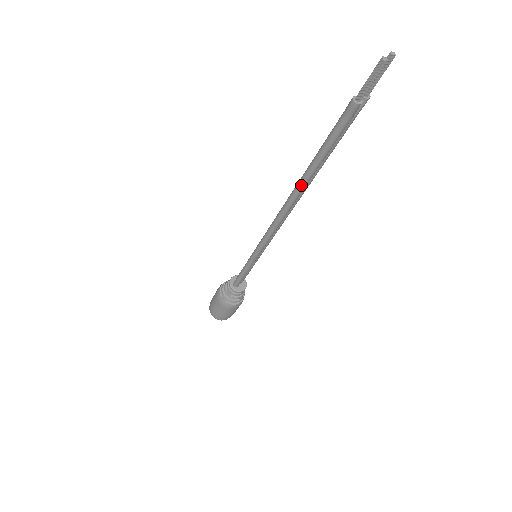
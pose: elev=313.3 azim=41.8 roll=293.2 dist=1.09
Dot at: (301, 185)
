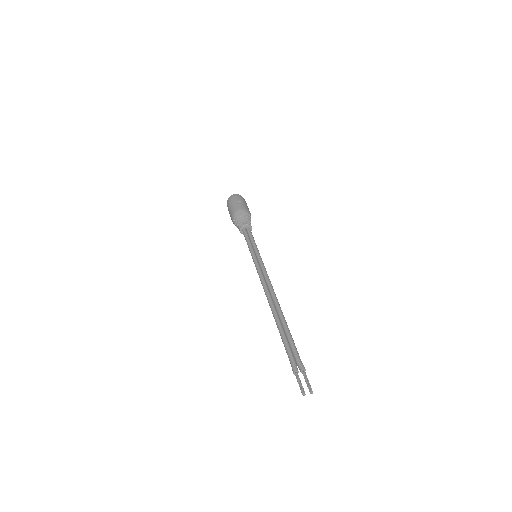
Dot at: occluded
